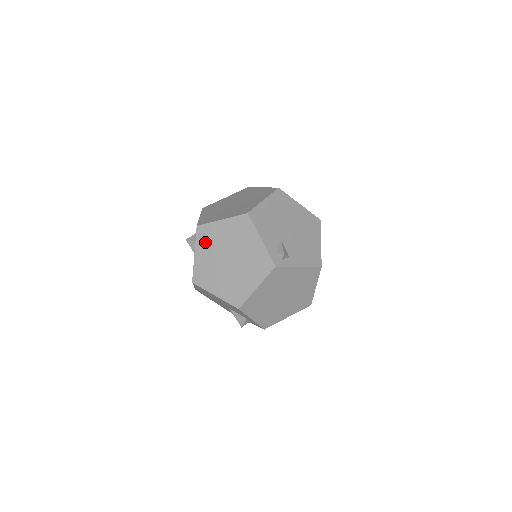
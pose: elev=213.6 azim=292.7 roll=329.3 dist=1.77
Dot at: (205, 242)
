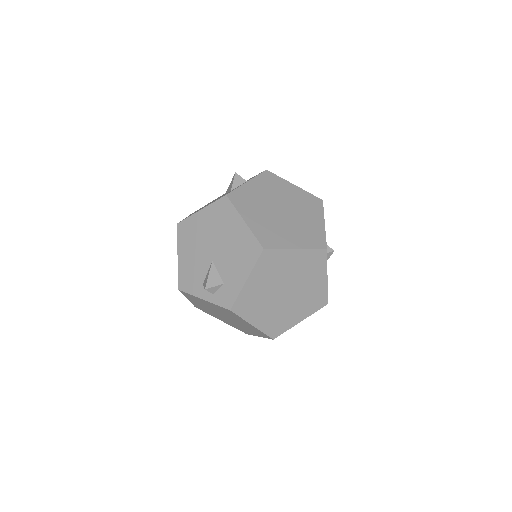
Dot at: (266, 183)
